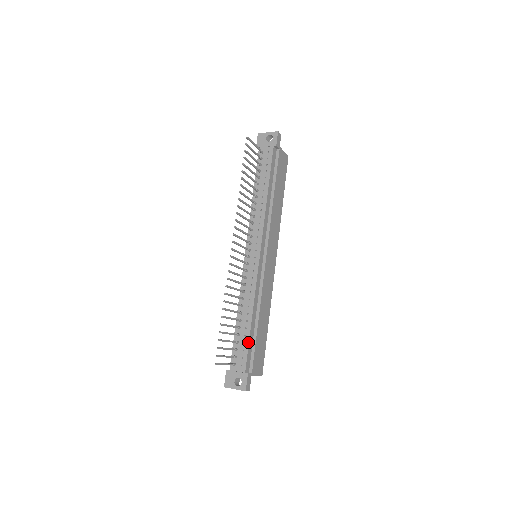
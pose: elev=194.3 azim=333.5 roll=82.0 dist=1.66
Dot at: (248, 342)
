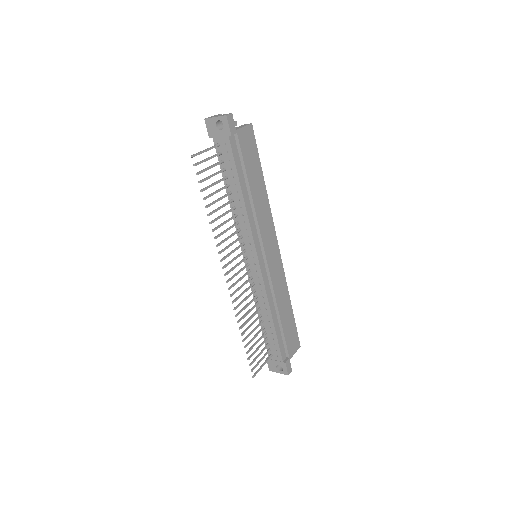
Dot at: (276, 339)
